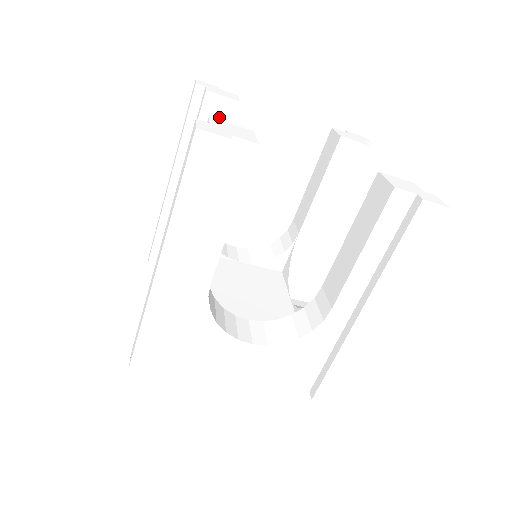
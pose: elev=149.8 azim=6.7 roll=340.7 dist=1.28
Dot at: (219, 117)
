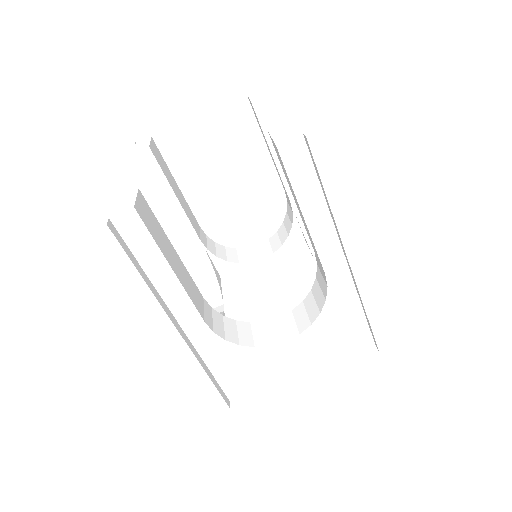
Dot at: (145, 171)
